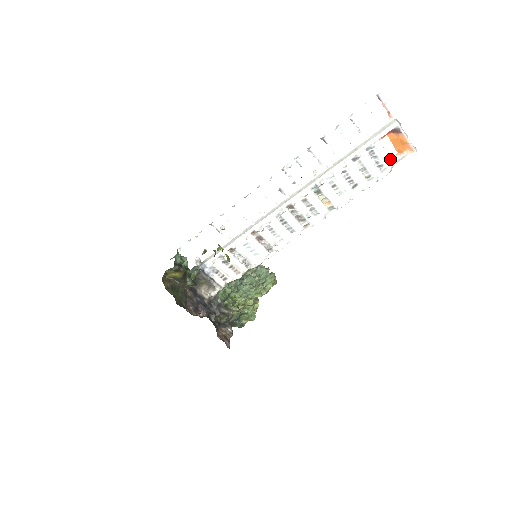
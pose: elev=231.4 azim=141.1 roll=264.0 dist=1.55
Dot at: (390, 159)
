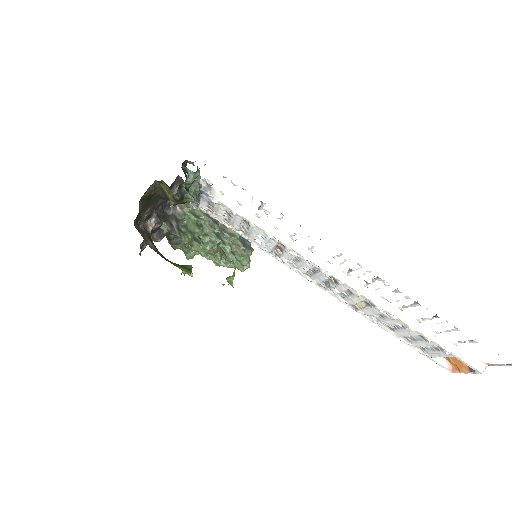
Dot at: (435, 357)
